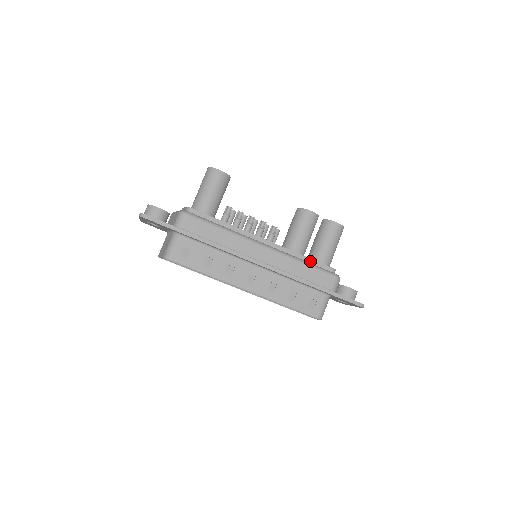
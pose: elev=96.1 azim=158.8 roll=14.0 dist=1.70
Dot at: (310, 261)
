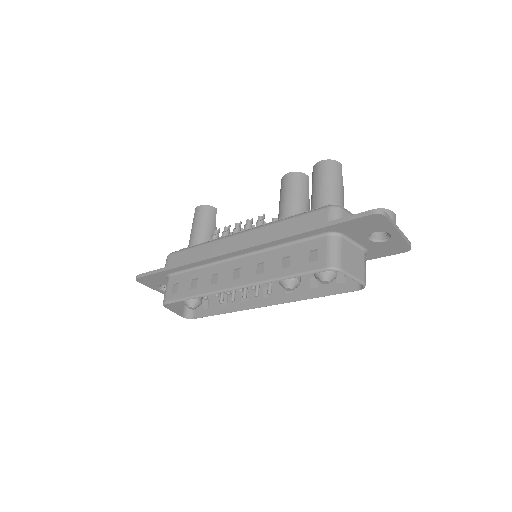
Dot at: occluded
